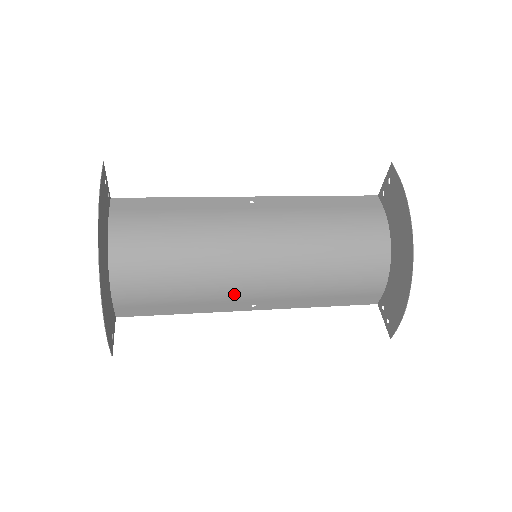
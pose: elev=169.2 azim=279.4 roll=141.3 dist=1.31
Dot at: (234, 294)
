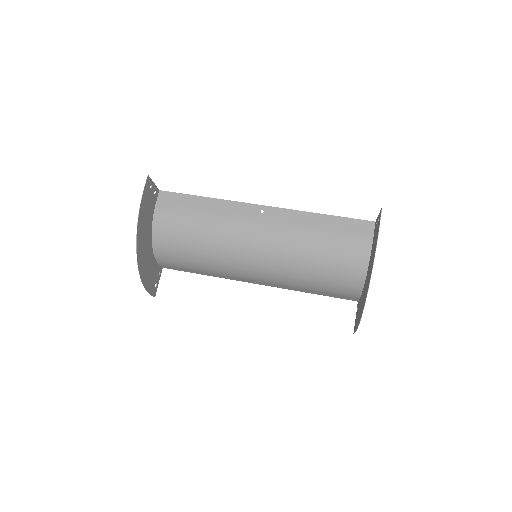
Dot at: (239, 276)
